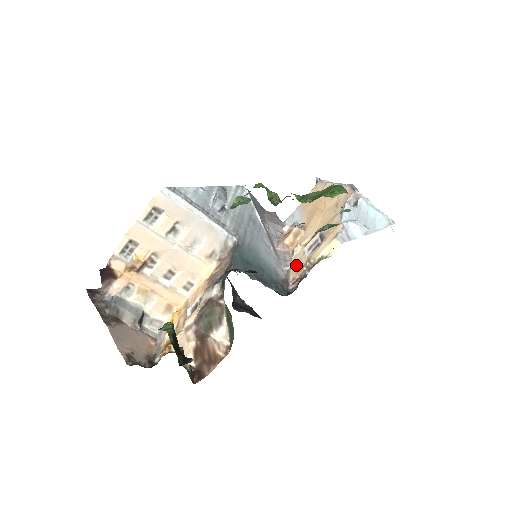
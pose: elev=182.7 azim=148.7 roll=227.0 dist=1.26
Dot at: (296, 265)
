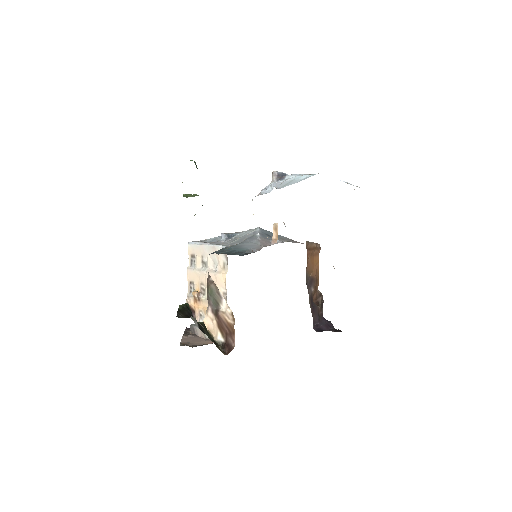
Dot at: occluded
